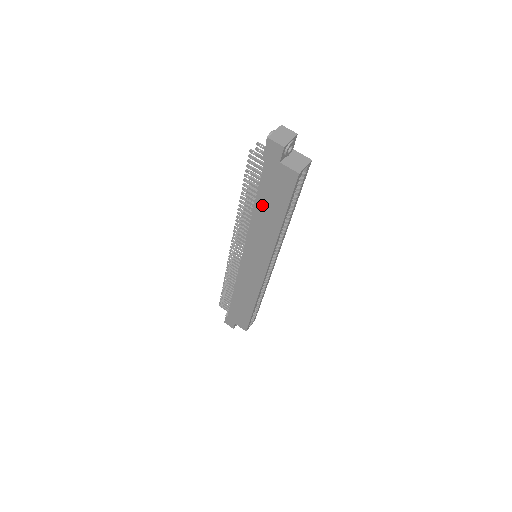
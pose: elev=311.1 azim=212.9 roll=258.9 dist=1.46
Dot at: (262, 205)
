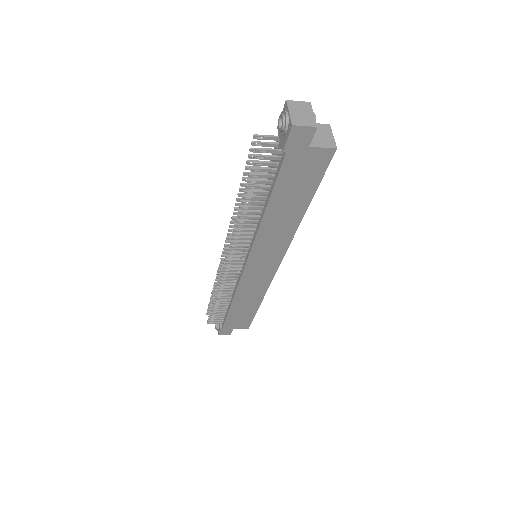
Dot at: (278, 203)
